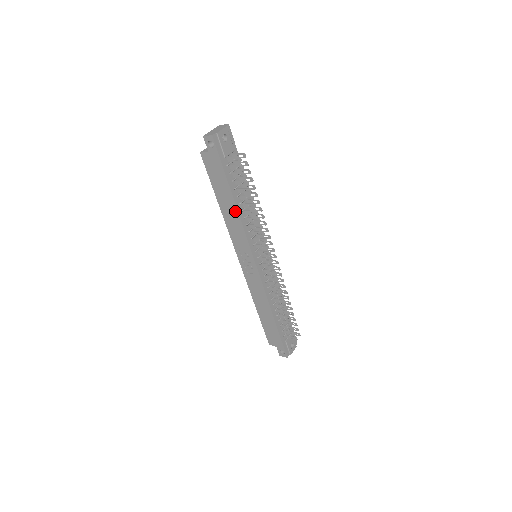
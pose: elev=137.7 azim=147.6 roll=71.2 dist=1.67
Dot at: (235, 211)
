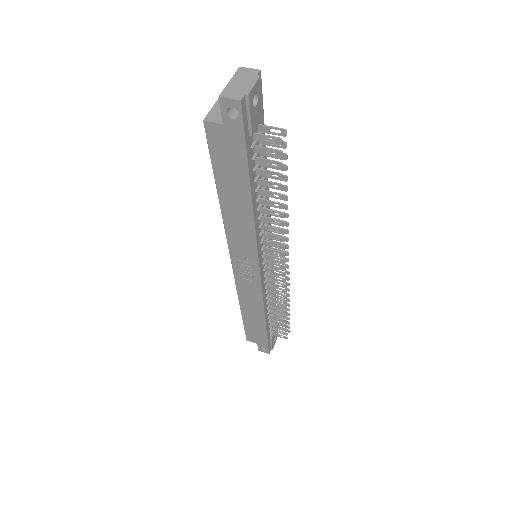
Dot at: (248, 212)
